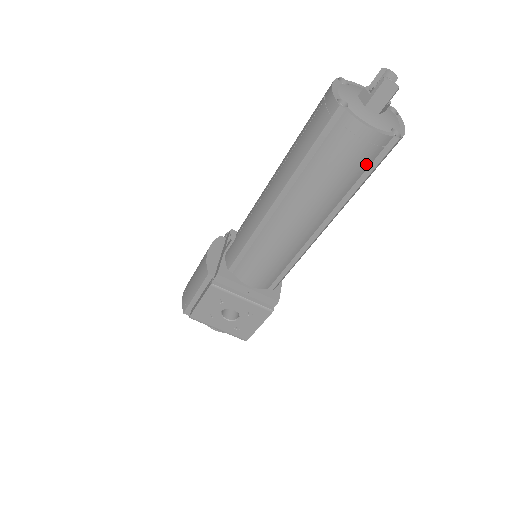
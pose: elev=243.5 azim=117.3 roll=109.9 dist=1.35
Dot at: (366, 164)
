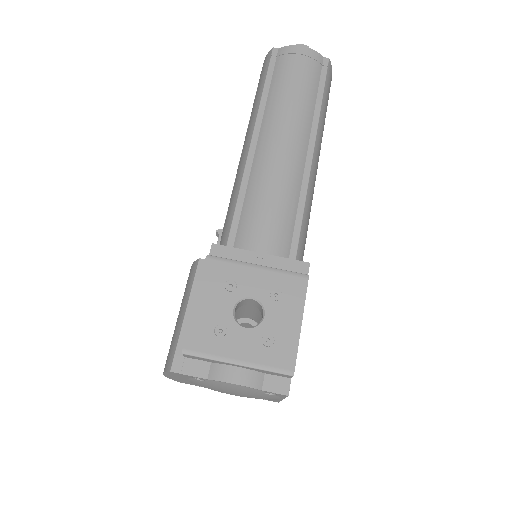
Dot at: (316, 78)
